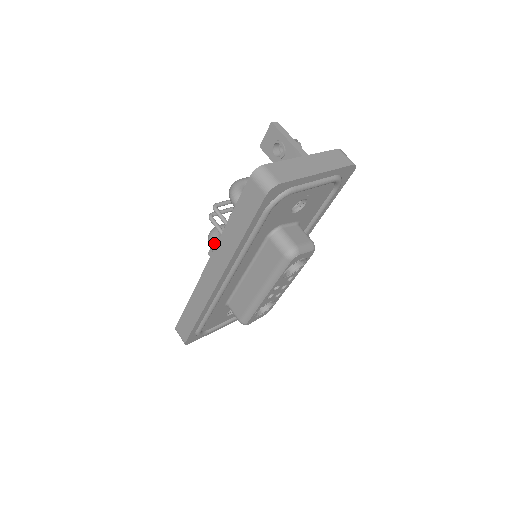
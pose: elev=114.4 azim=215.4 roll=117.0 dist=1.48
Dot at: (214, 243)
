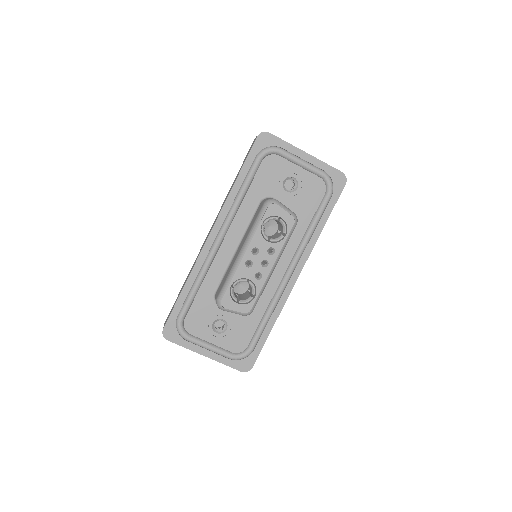
Dot at: occluded
